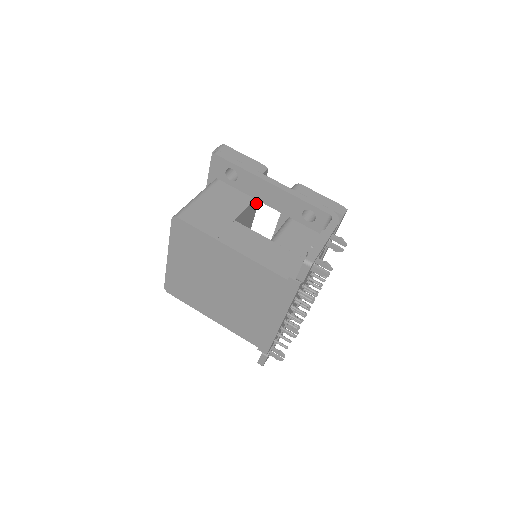
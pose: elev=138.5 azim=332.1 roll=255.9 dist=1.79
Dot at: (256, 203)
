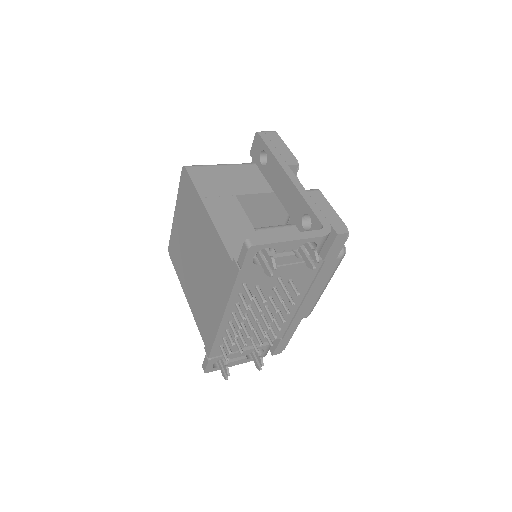
Dot at: (280, 202)
